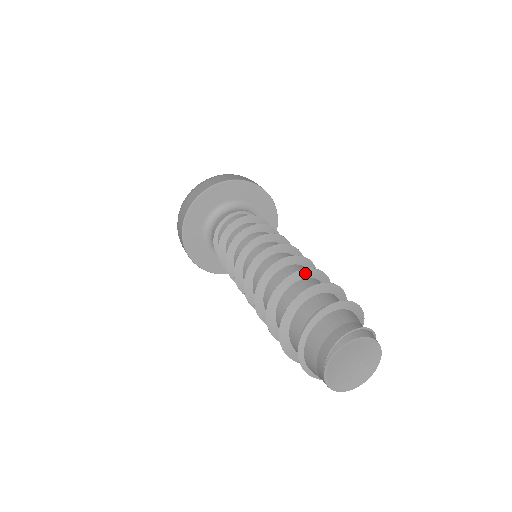
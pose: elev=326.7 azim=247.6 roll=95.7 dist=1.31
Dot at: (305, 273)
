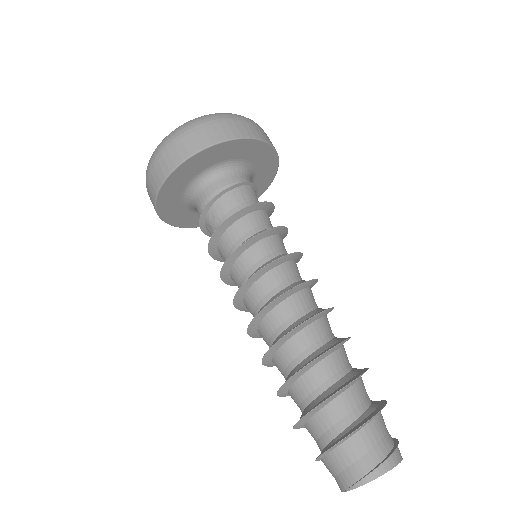
Dot at: (332, 350)
